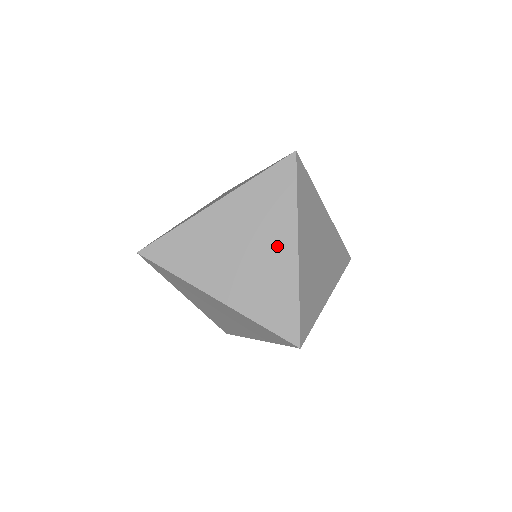
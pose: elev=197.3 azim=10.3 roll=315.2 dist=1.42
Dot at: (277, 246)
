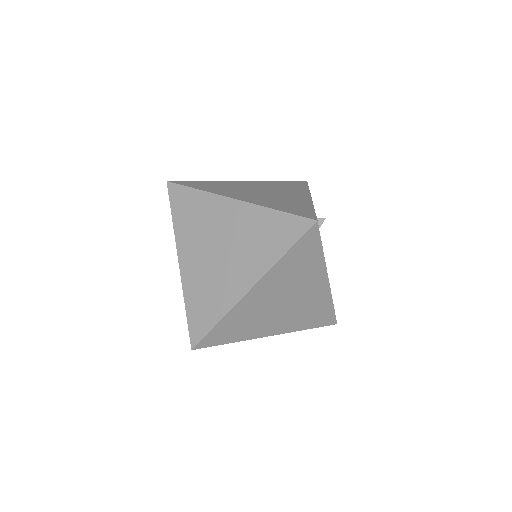
Dot at: (240, 273)
